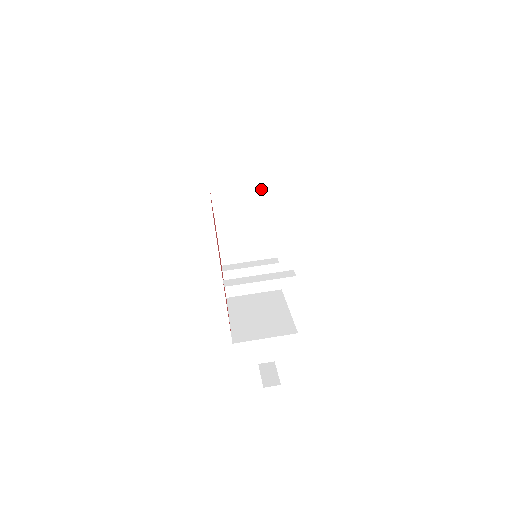
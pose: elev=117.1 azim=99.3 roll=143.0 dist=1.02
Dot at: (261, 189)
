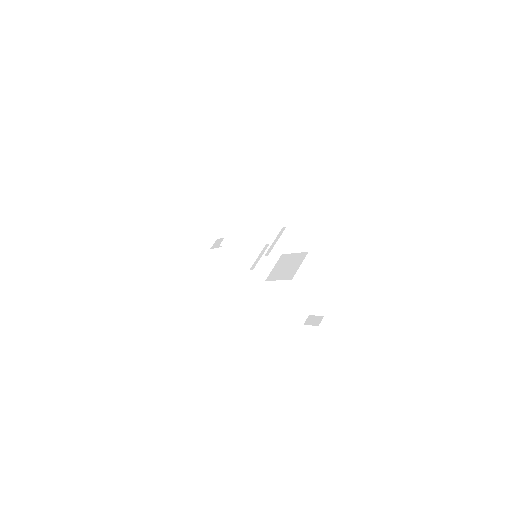
Dot at: (237, 216)
